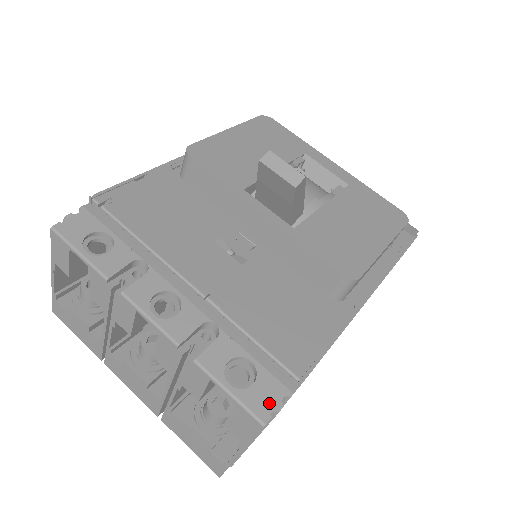
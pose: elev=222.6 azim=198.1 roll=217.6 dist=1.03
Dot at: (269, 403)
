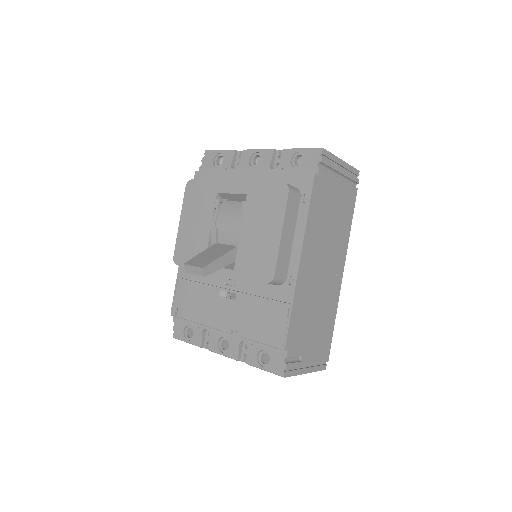
Dot at: (280, 366)
